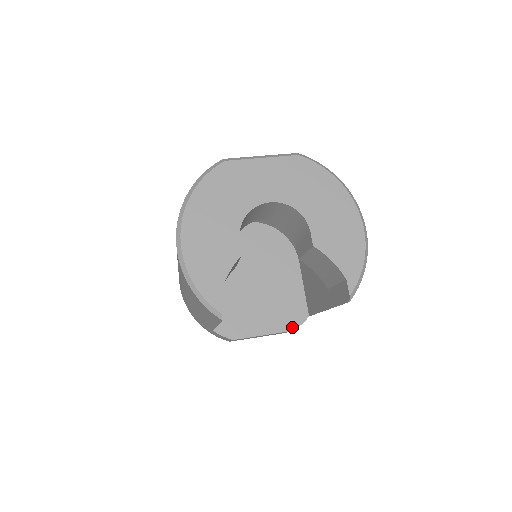
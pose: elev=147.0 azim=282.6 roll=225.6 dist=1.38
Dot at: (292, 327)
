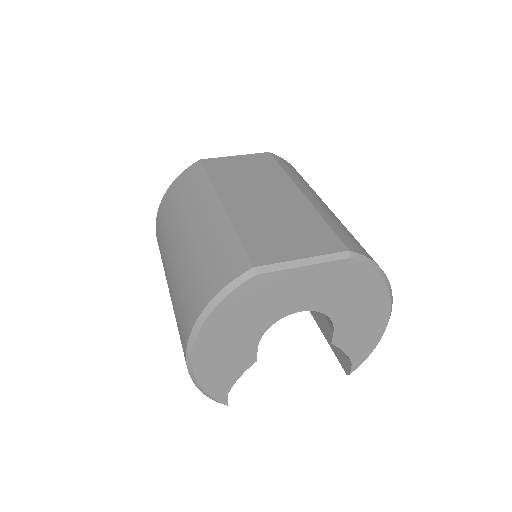
Dot at: occluded
